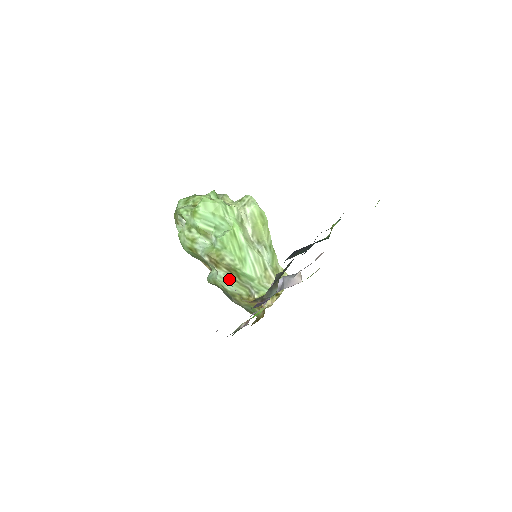
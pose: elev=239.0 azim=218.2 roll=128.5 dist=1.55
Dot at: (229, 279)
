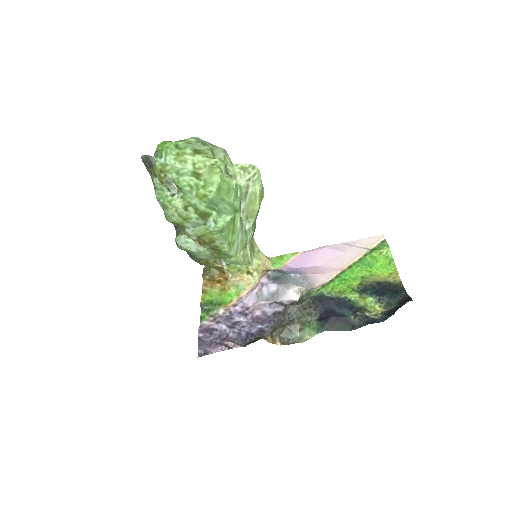
Dot at: (207, 253)
